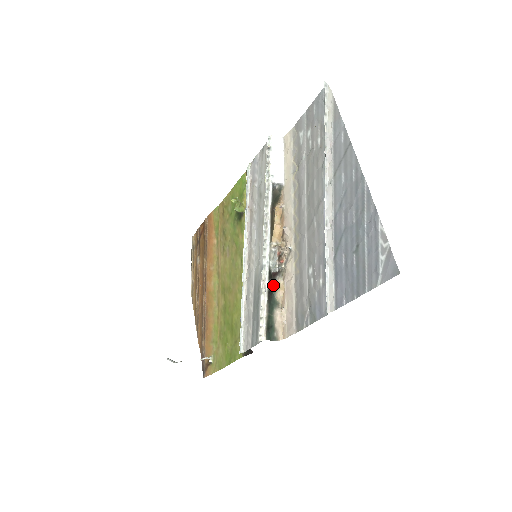
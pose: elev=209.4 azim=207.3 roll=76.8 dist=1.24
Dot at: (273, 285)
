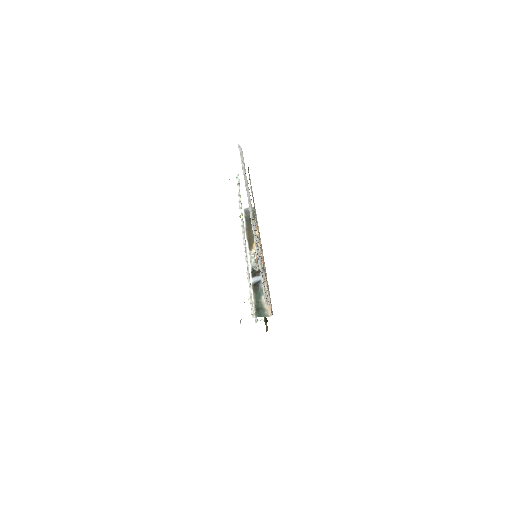
Dot at: (259, 279)
